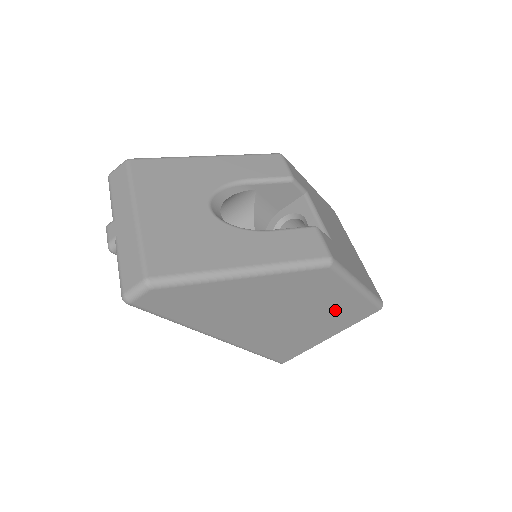
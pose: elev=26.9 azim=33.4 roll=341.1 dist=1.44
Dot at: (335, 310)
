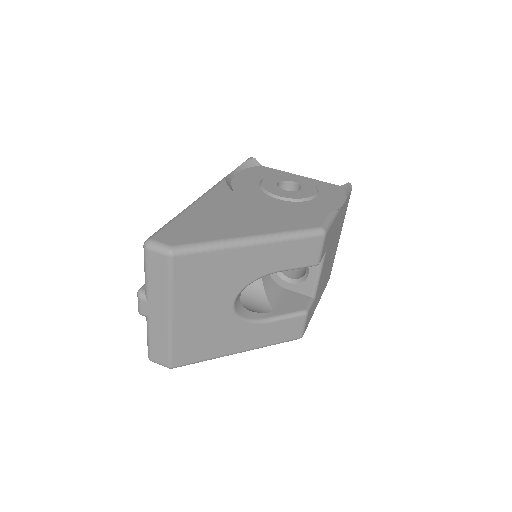
Dot at: occluded
